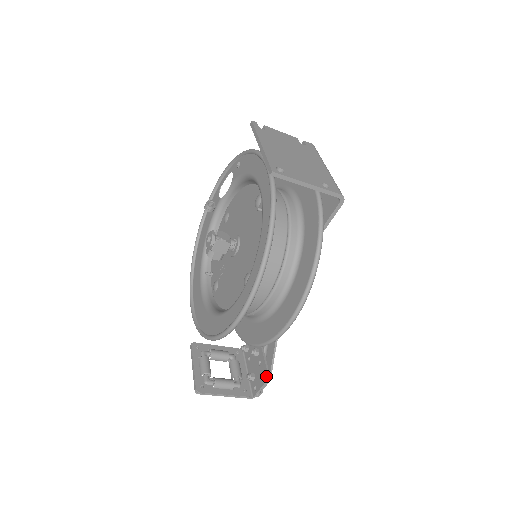
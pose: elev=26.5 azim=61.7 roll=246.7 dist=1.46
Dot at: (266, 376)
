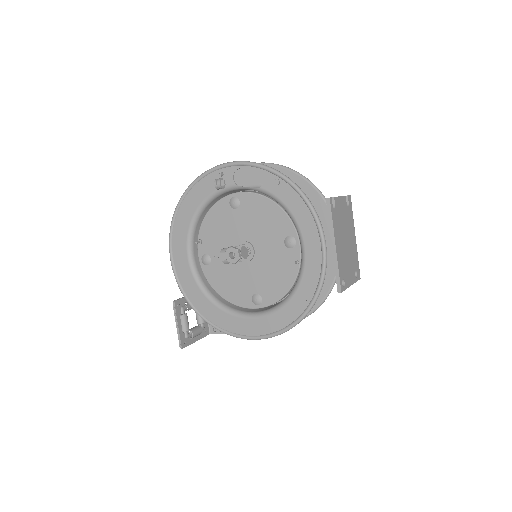
Dot at: occluded
